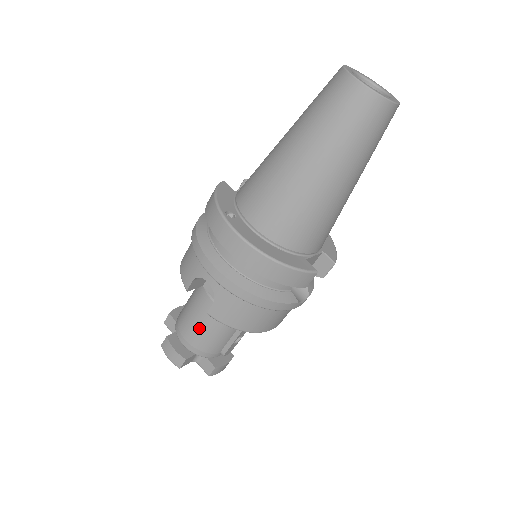
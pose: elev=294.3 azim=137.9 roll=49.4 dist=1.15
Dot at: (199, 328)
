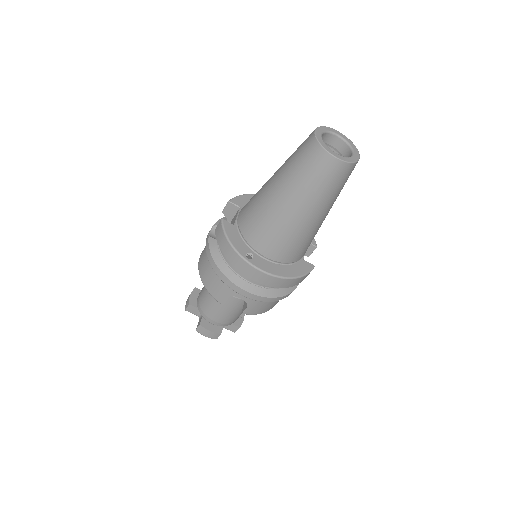
Dot at: (226, 314)
